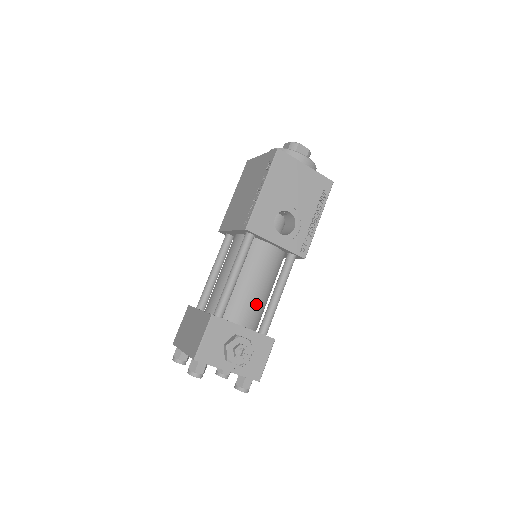
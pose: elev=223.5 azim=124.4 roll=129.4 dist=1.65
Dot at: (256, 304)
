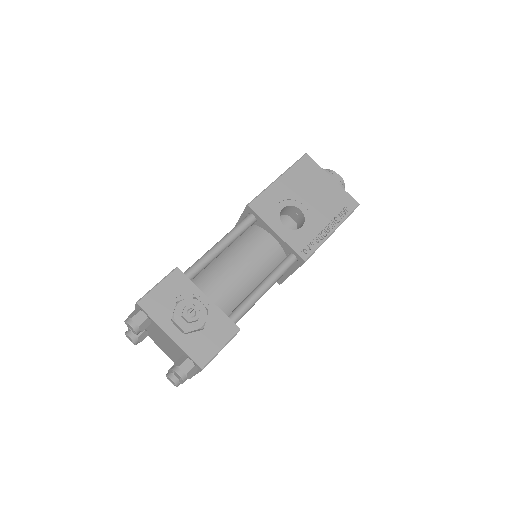
Dot at: (233, 287)
